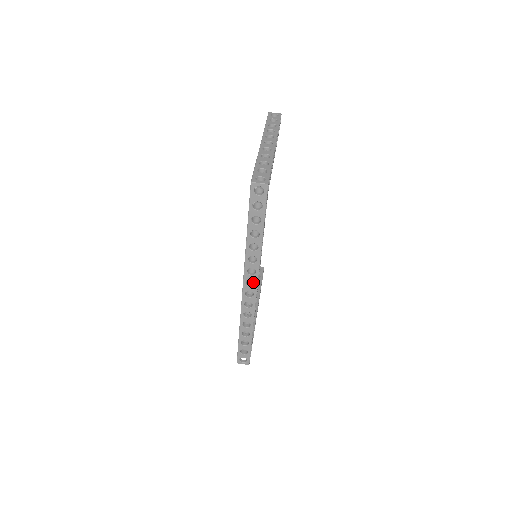
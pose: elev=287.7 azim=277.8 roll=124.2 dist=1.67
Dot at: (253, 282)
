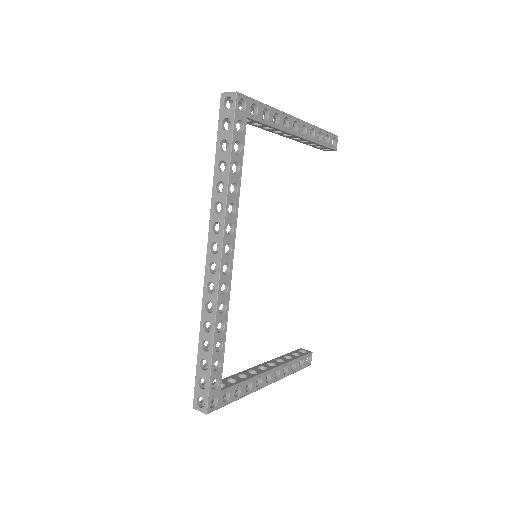
Dot at: occluded
